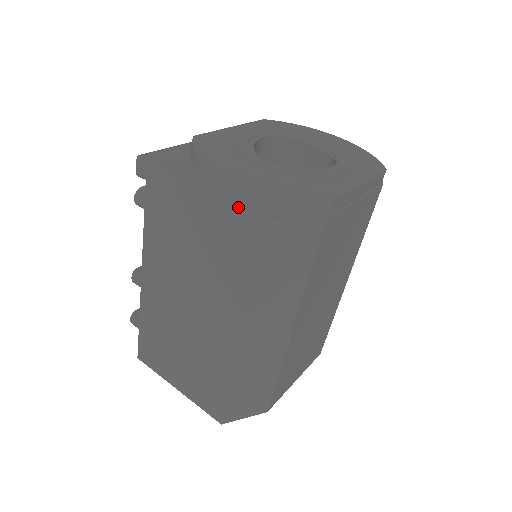
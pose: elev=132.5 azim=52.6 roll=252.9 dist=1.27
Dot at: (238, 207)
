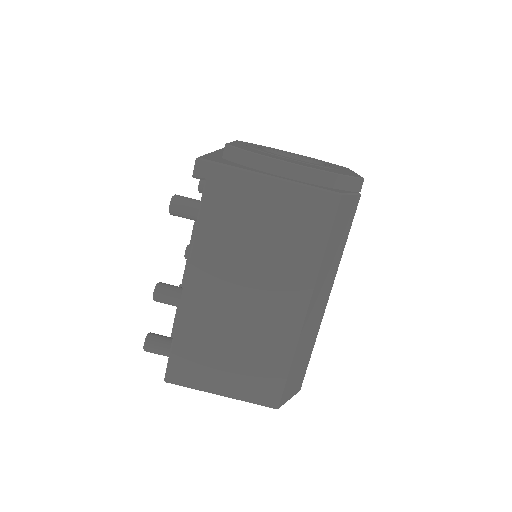
Dot at: (313, 186)
